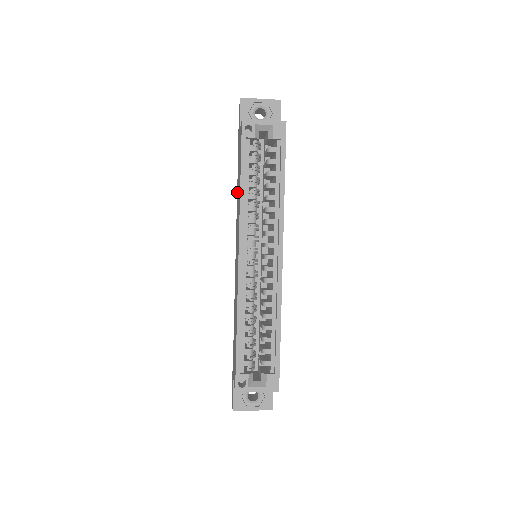
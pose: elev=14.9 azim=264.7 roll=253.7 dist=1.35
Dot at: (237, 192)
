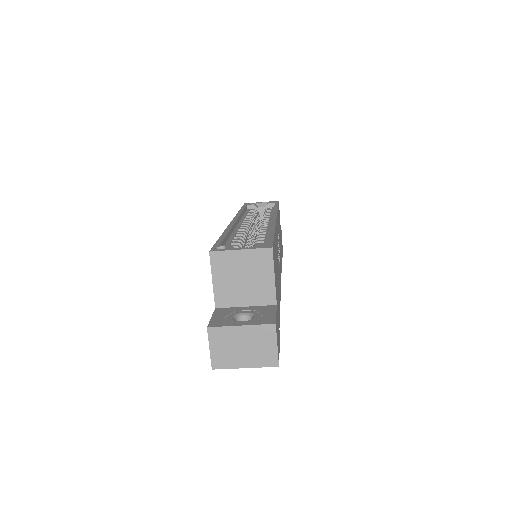
Dot at: occluded
